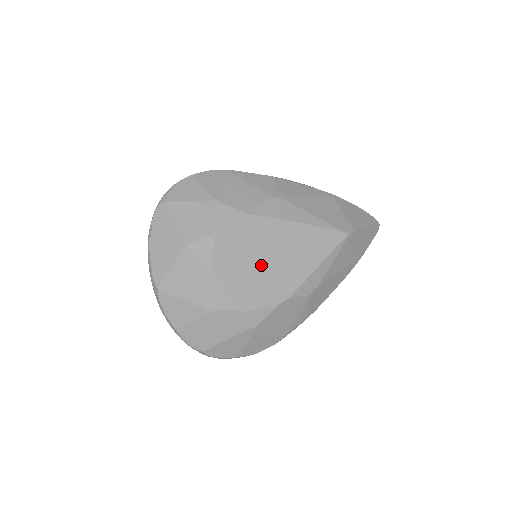
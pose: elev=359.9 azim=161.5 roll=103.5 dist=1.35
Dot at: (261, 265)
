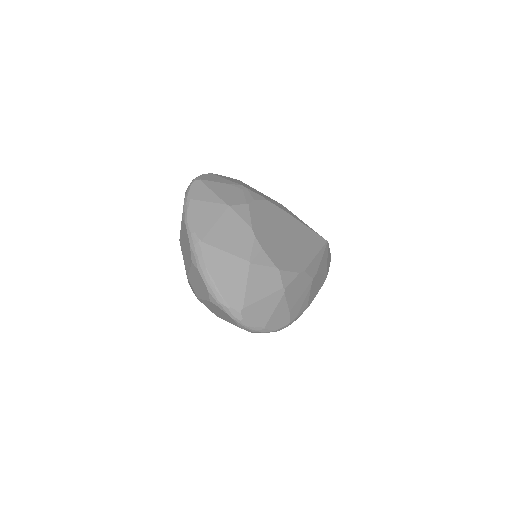
Dot at: (282, 239)
